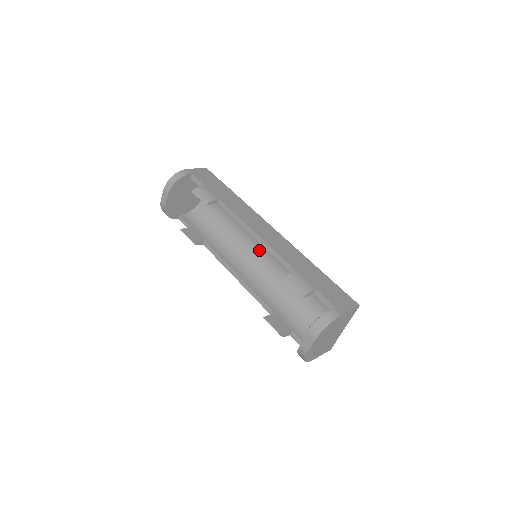
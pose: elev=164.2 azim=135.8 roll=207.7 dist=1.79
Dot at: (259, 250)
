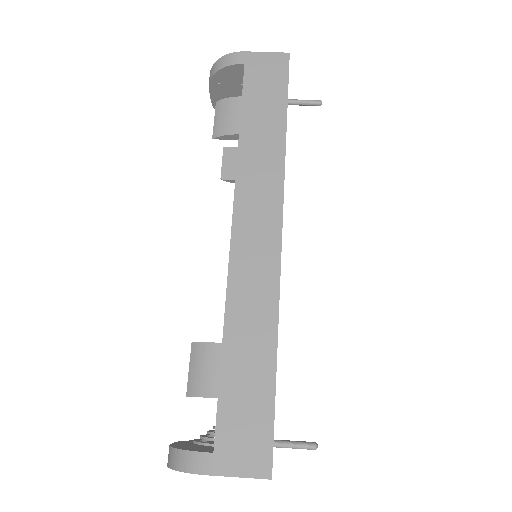
Dot at: occluded
